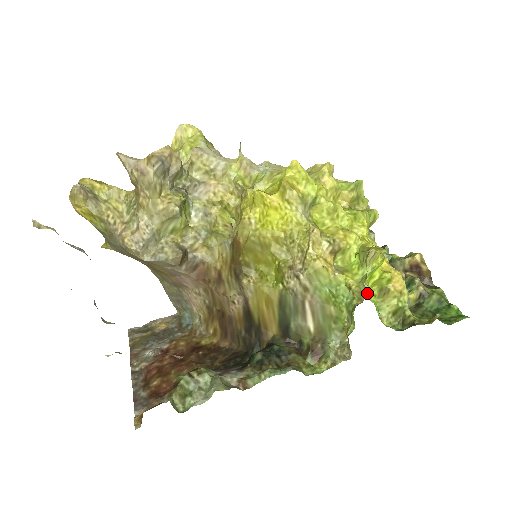
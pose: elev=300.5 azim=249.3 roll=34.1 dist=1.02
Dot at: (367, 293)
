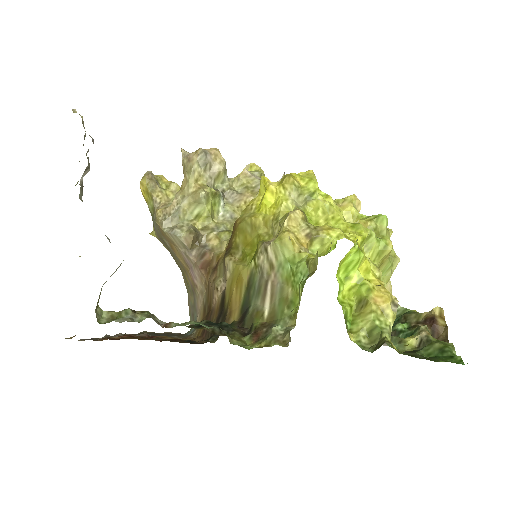
Dot at: (340, 297)
